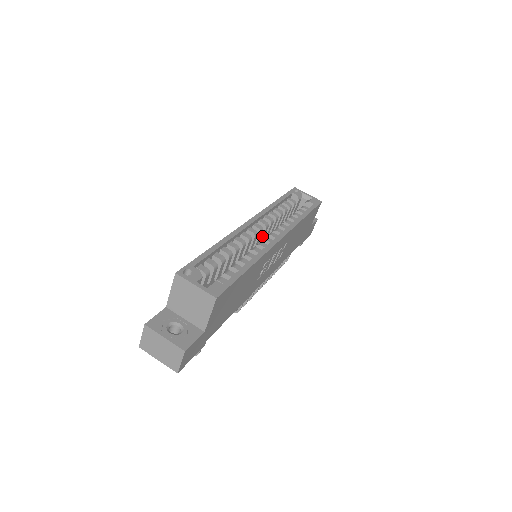
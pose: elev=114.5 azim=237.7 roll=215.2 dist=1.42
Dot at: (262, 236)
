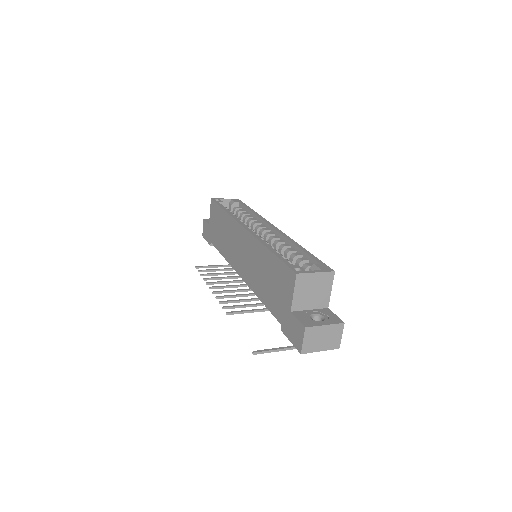
Dot at: occluded
